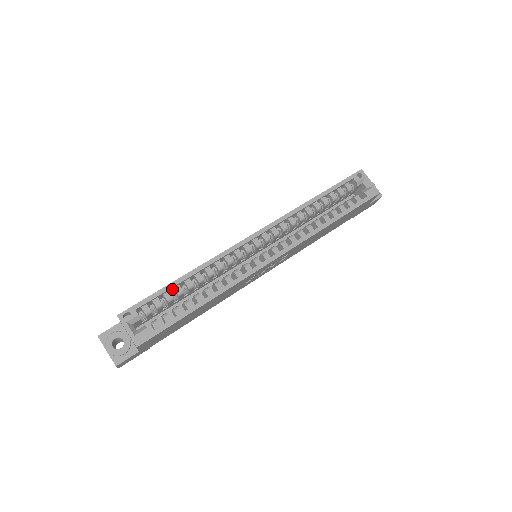
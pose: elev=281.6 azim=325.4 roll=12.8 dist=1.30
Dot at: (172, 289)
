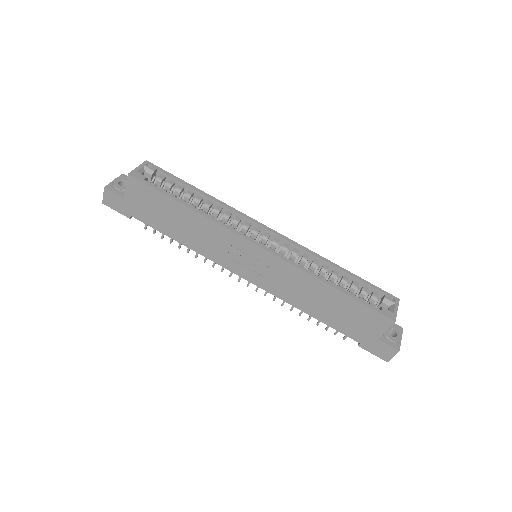
Dot at: (188, 192)
